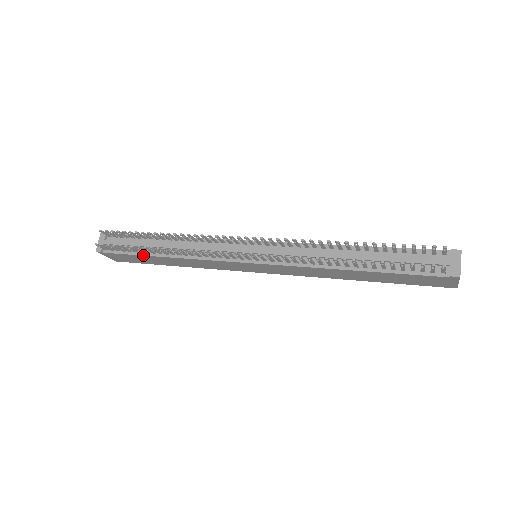
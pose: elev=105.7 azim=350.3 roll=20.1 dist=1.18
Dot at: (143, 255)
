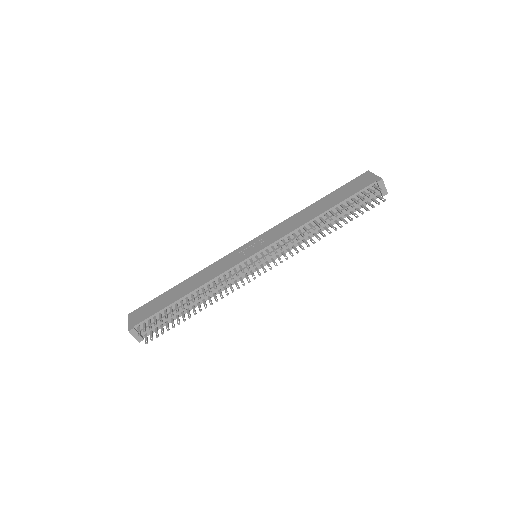
Dot at: occluded
